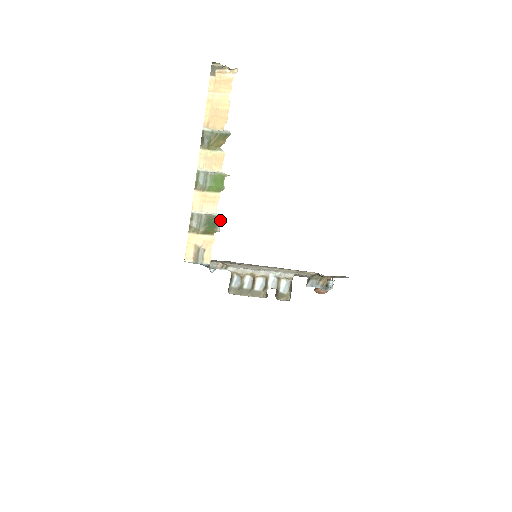
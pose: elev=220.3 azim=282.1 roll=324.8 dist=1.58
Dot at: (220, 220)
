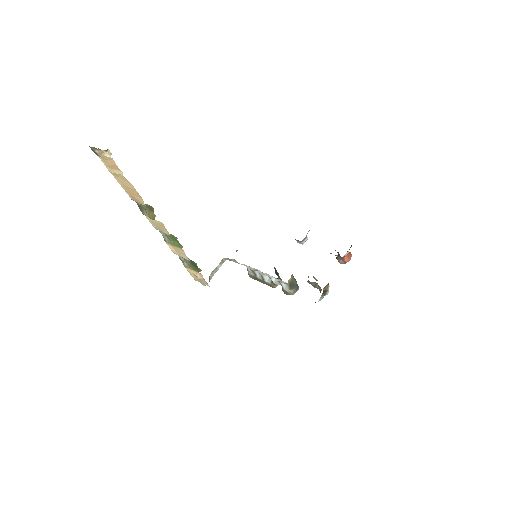
Dot at: occluded
